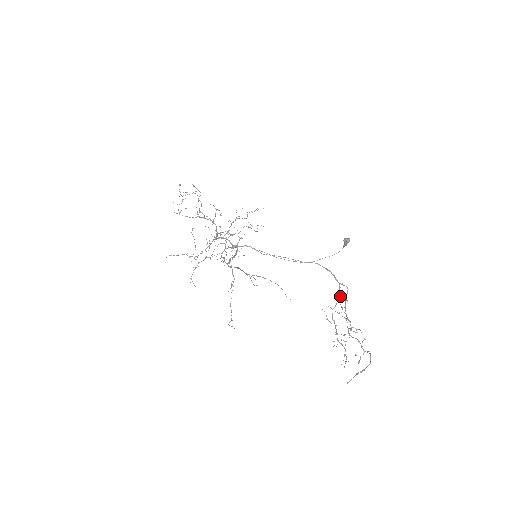
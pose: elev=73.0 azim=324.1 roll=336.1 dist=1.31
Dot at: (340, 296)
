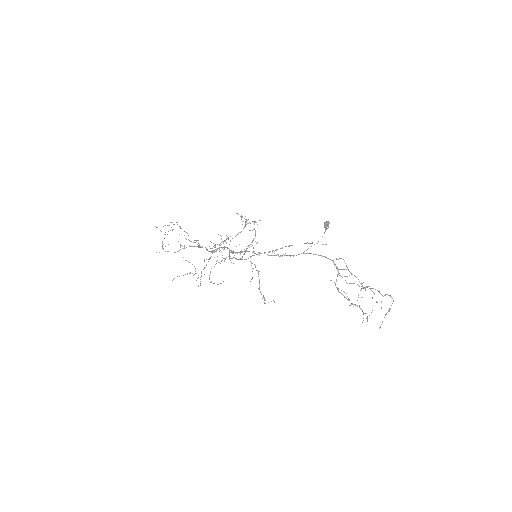
Dot at: occluded
